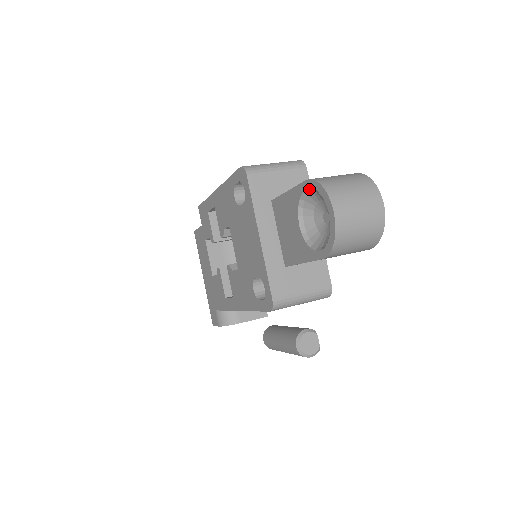
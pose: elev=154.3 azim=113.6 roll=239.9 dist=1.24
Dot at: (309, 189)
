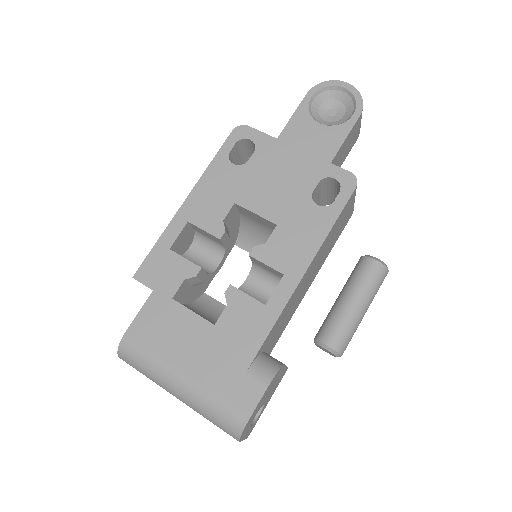
Dot at: (313, 96)
